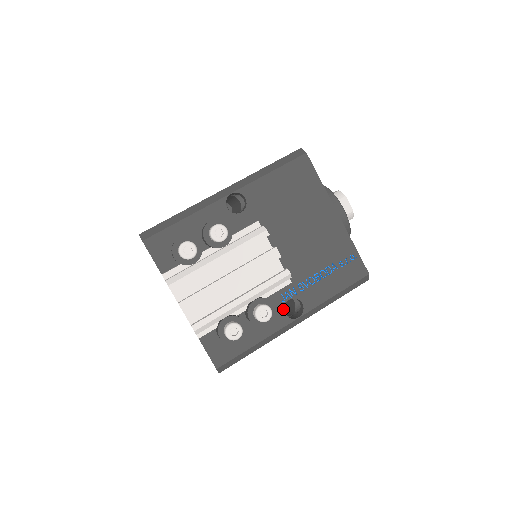
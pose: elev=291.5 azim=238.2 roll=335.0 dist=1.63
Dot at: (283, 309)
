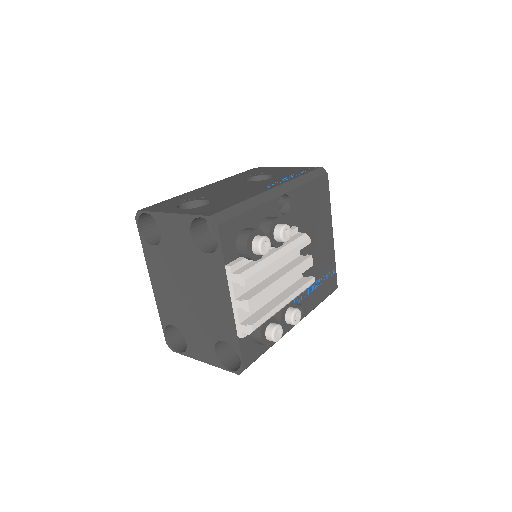
Dot at: occluded
